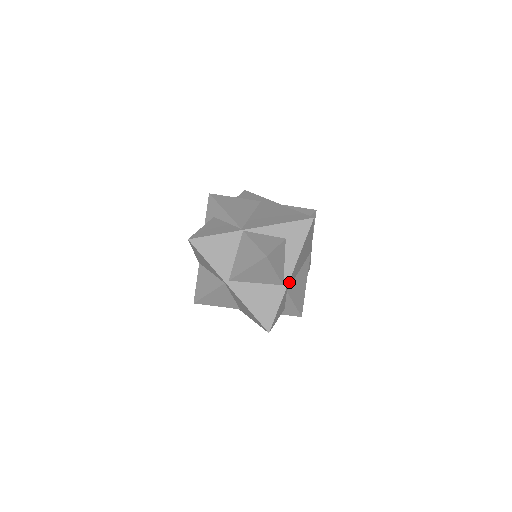
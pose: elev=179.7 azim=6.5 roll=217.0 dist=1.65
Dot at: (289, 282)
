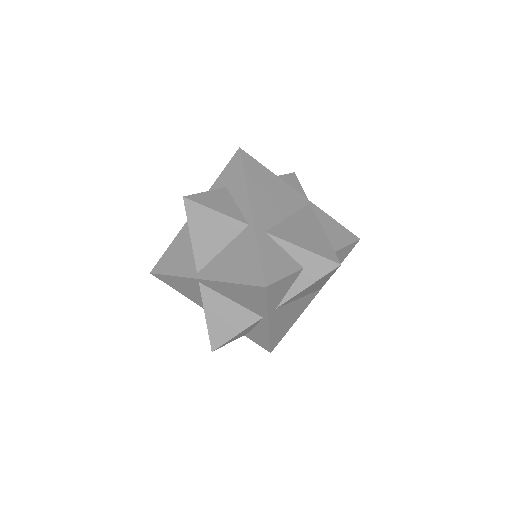
Dot at: (256, 219)
